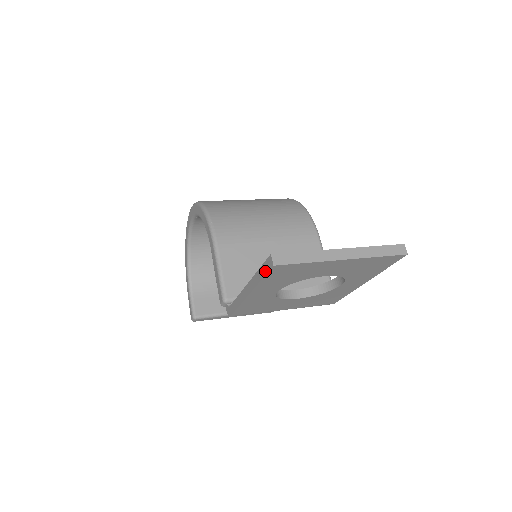
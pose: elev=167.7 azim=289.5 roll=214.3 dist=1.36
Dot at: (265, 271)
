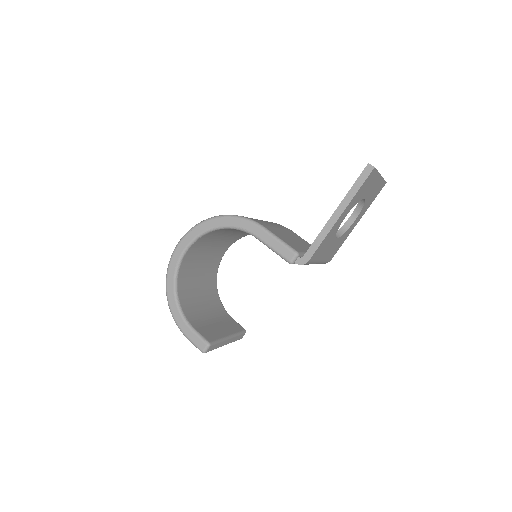
Dot at: (364, 179)
